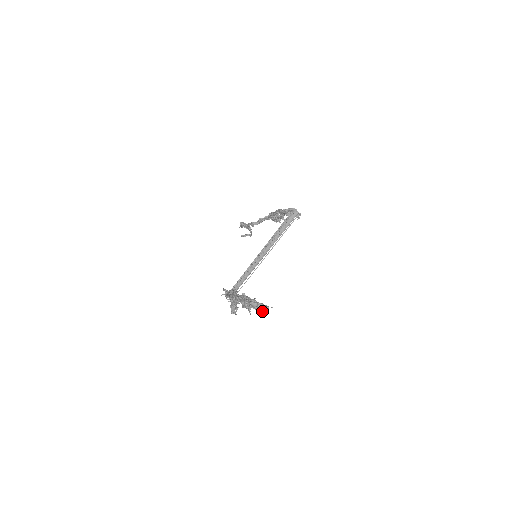
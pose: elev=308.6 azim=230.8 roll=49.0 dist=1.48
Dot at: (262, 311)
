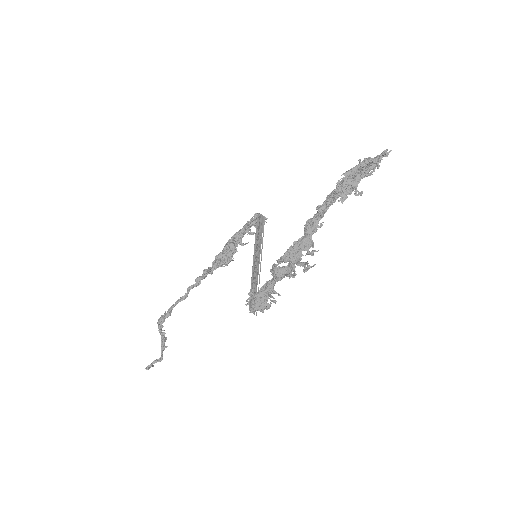
Dot at: (385, 156)
